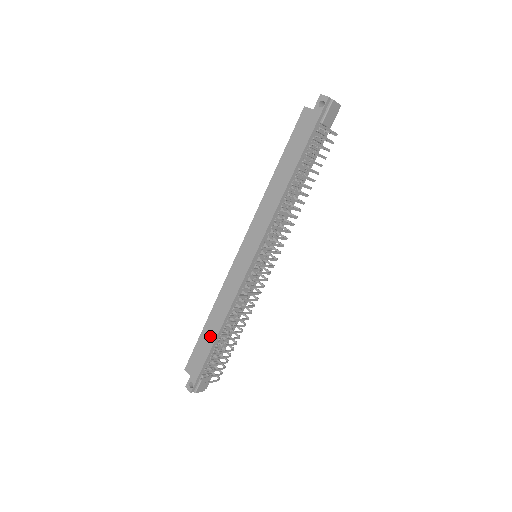
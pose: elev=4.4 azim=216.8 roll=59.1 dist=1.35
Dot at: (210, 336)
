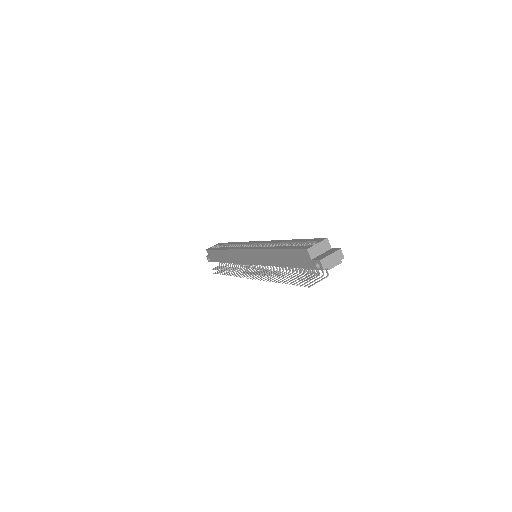
Dot at: (221, 258)
